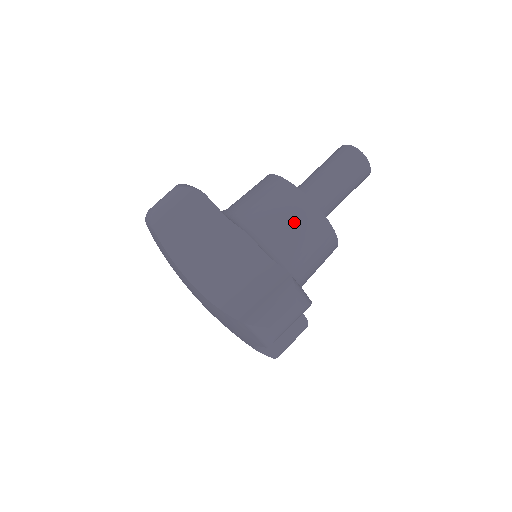
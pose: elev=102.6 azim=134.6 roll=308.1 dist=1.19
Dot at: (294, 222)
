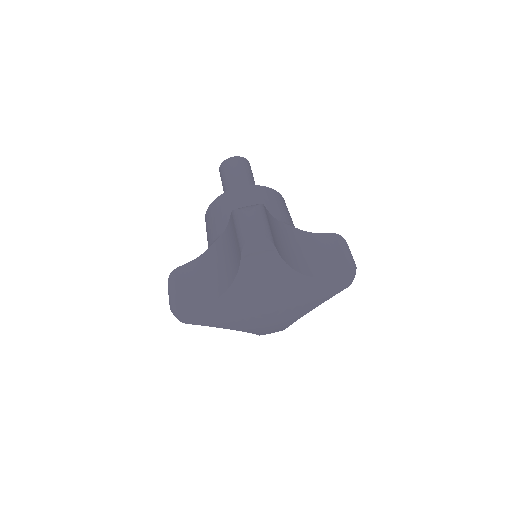
Dot at: (225, 211)
